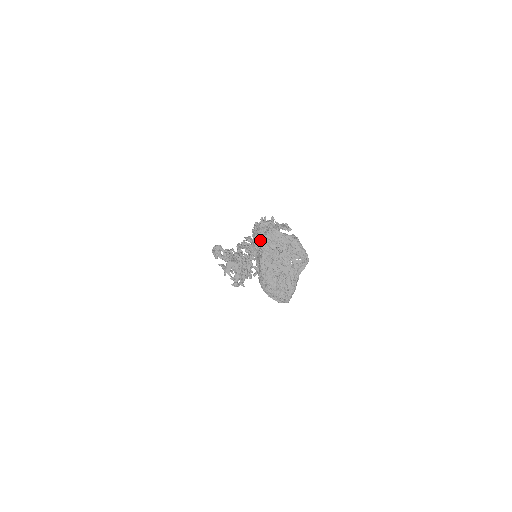
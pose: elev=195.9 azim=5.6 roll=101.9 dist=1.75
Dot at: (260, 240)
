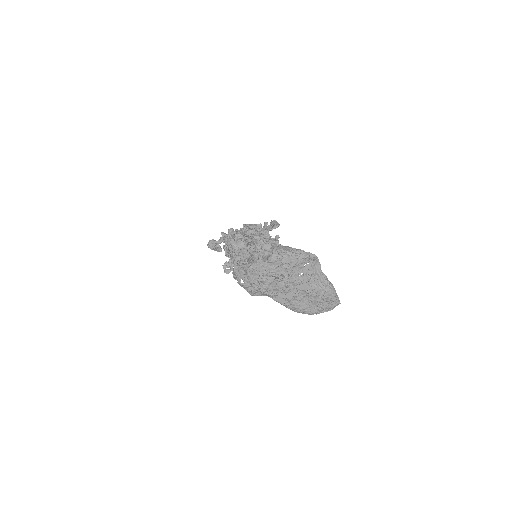
Dot at: (251, 285)
